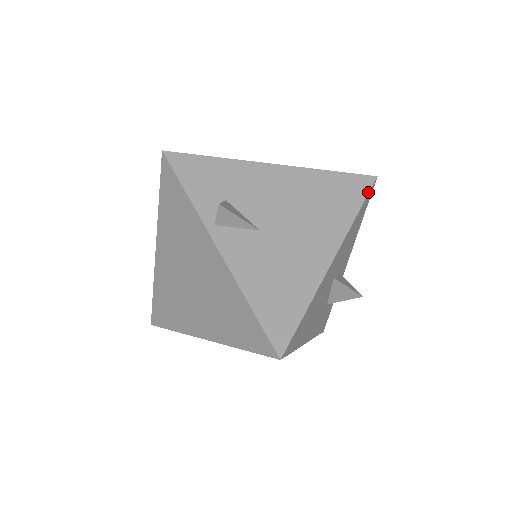
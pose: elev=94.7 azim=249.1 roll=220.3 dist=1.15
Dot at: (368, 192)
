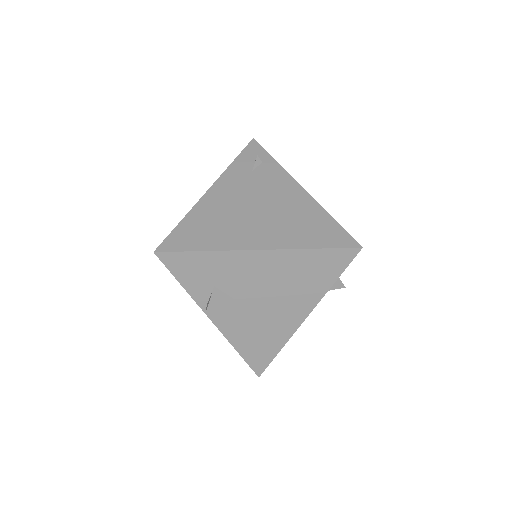
Dot at: (348, 264)
